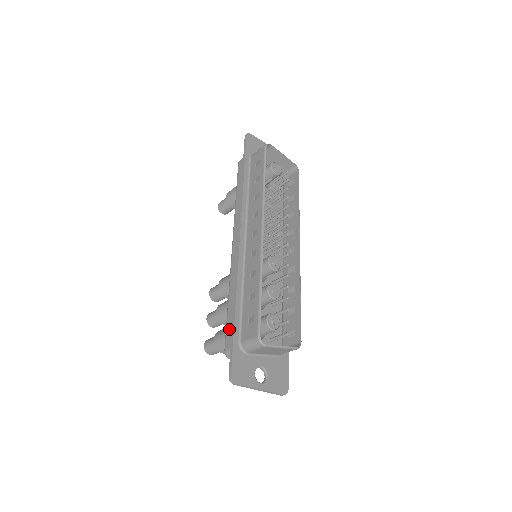
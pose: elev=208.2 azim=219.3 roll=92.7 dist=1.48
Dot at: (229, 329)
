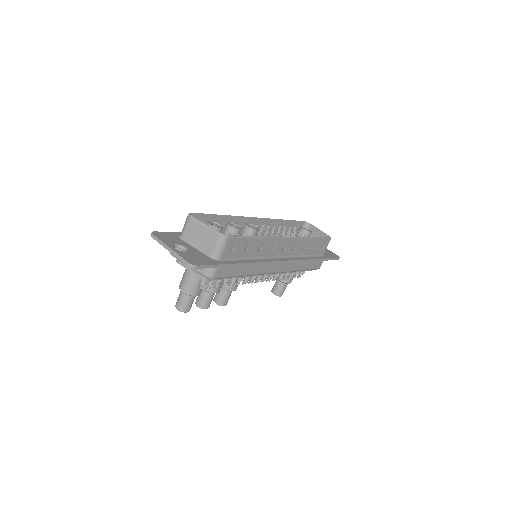
Dot at: occluded
